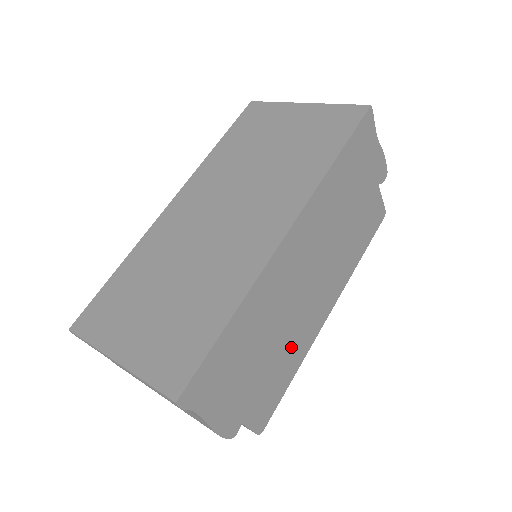
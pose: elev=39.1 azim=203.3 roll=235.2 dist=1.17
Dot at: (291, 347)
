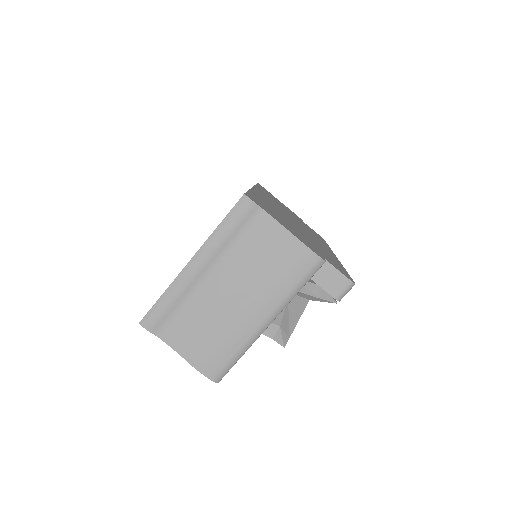
Dot at: occluded
